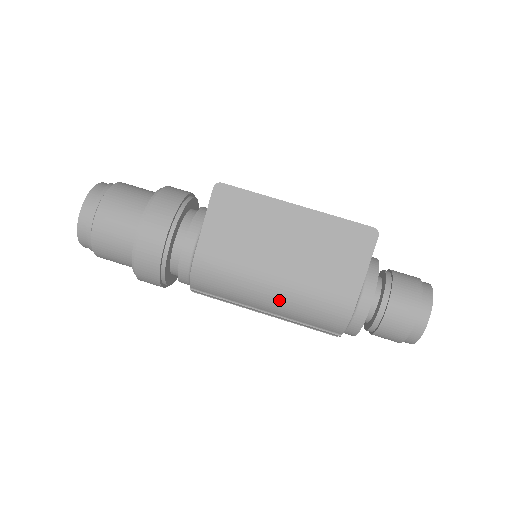
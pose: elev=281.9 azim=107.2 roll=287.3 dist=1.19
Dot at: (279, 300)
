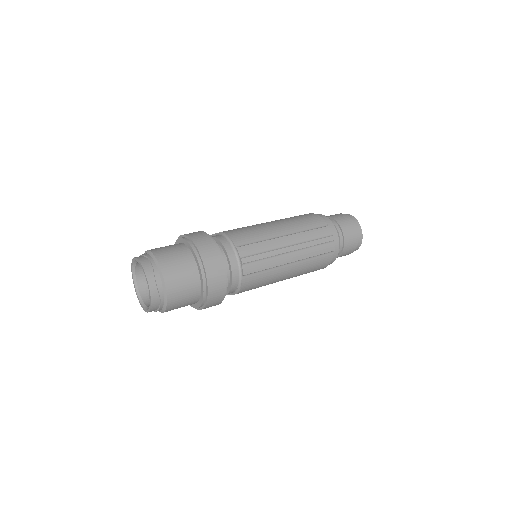
Dot at: (281, 223)
